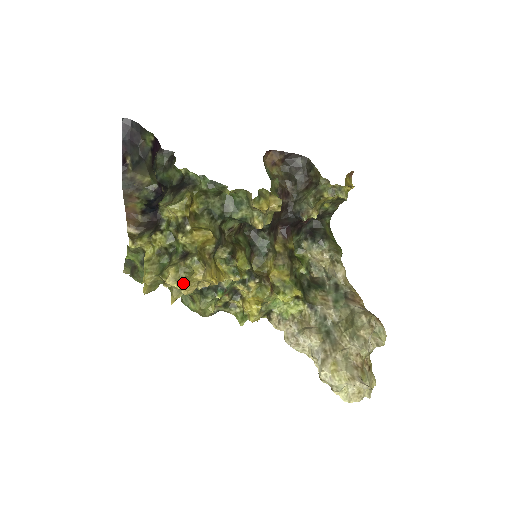
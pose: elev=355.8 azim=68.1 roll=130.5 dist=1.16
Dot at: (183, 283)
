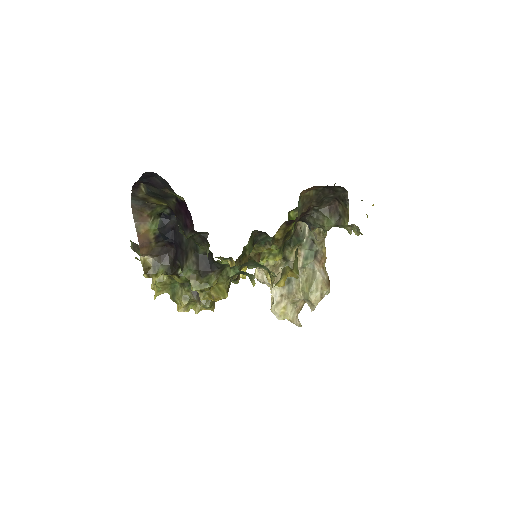
Dot at: occluded
